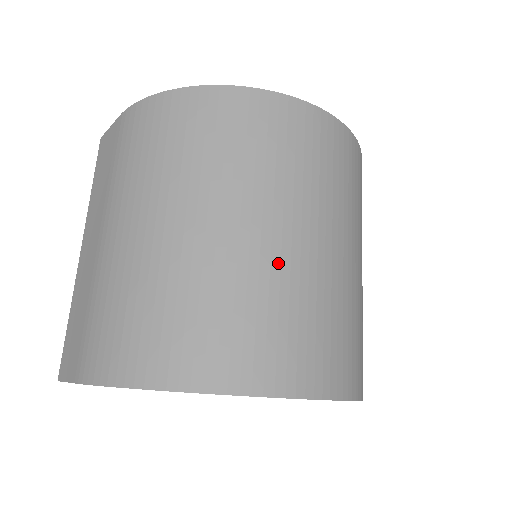
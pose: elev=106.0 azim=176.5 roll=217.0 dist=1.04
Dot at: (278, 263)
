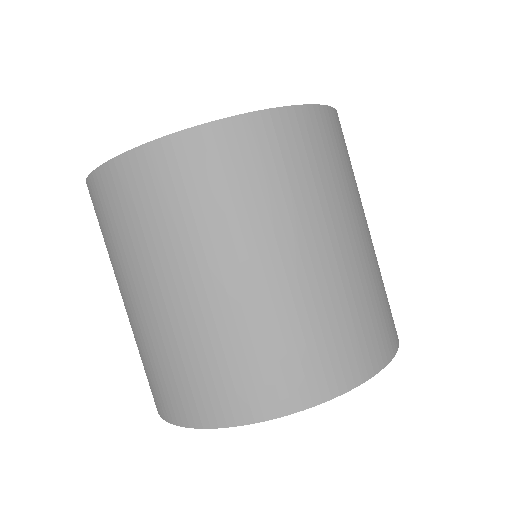
Dot at: (249, 305)
